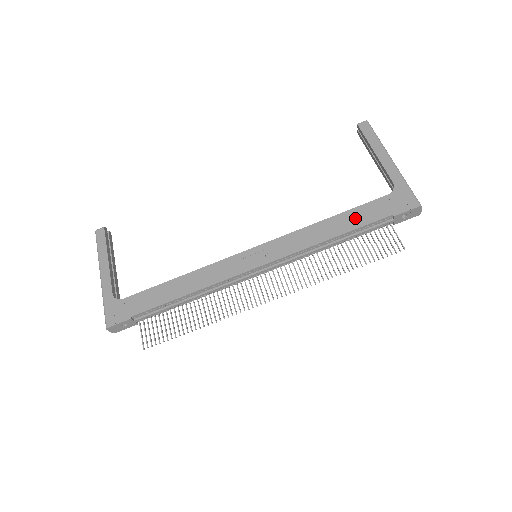
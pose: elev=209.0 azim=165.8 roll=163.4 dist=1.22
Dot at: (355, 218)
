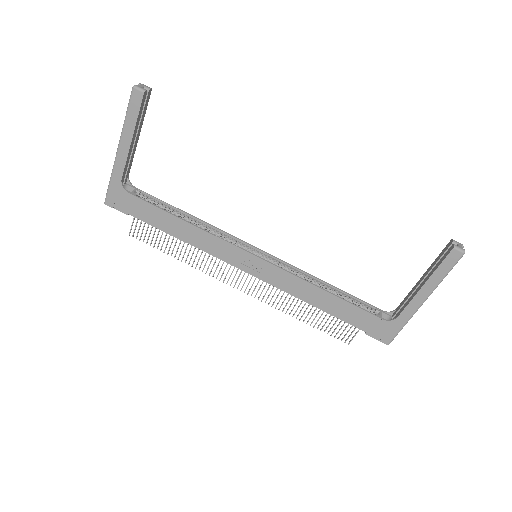
Dot at: (343, 310)
